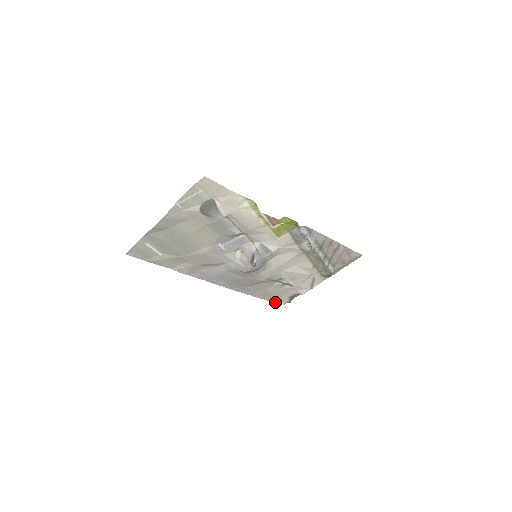
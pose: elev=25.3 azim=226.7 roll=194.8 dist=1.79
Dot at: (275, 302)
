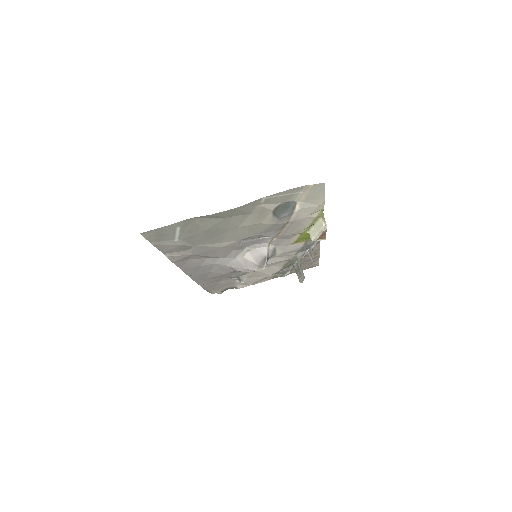
Dot at: (209, 292)
